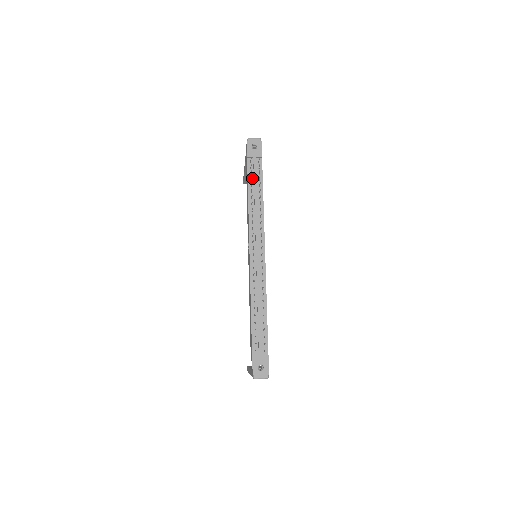
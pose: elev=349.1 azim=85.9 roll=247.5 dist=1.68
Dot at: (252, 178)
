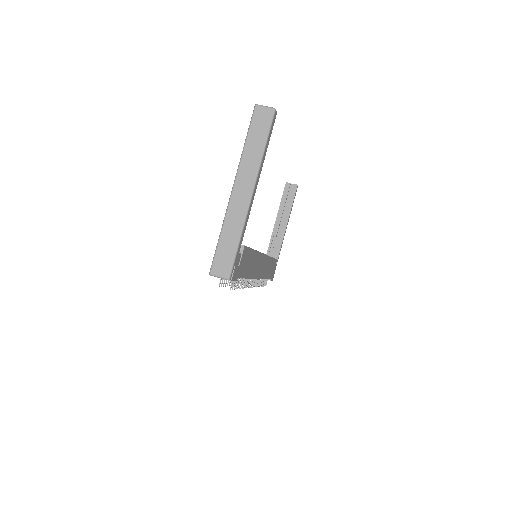
Dot at: occluded
